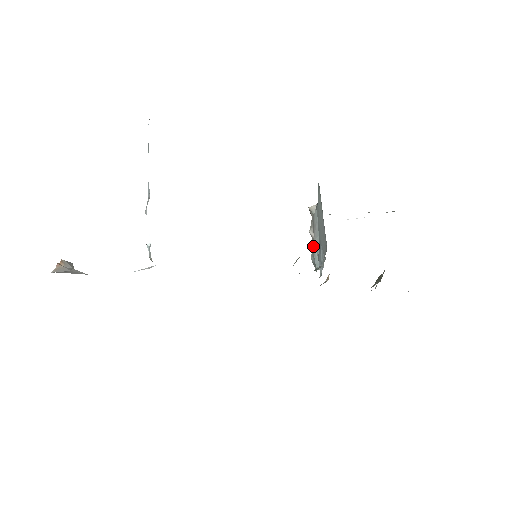
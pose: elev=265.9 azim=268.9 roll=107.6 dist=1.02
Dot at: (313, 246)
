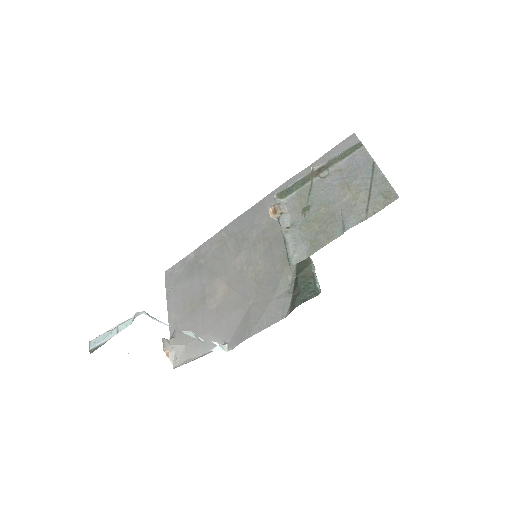
Dot at: occluded
